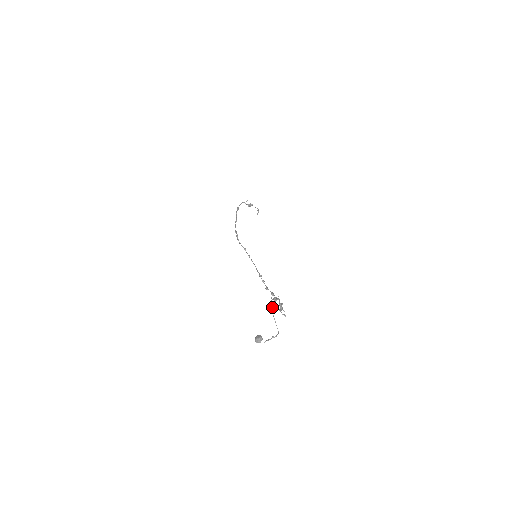
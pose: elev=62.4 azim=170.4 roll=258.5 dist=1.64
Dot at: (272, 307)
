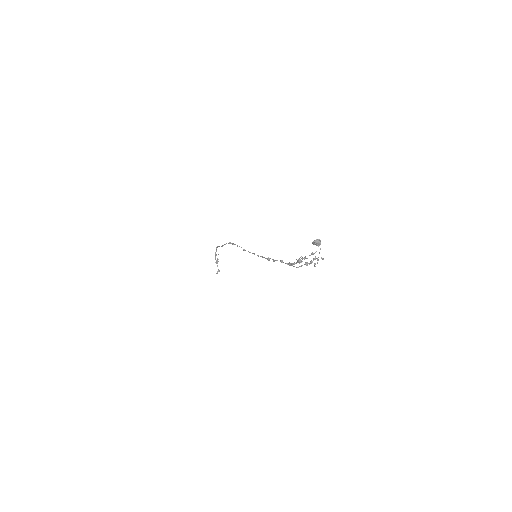
Dot at: occluded
